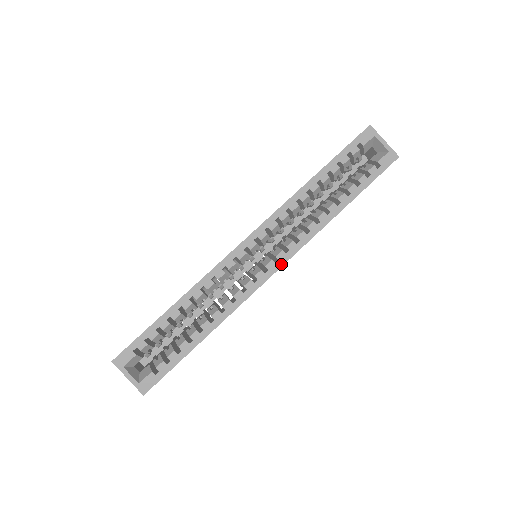
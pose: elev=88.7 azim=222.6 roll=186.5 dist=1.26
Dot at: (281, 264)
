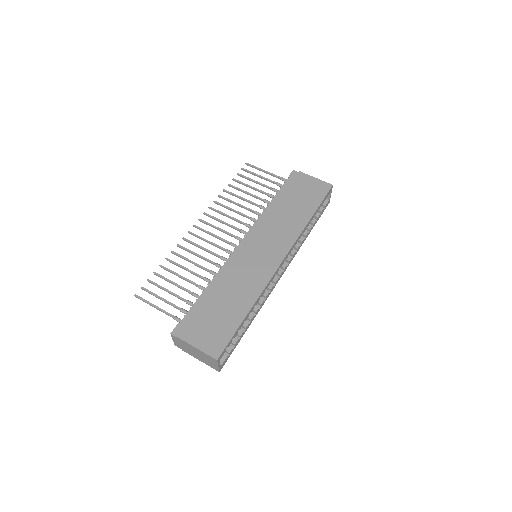
Dot at: occluded
